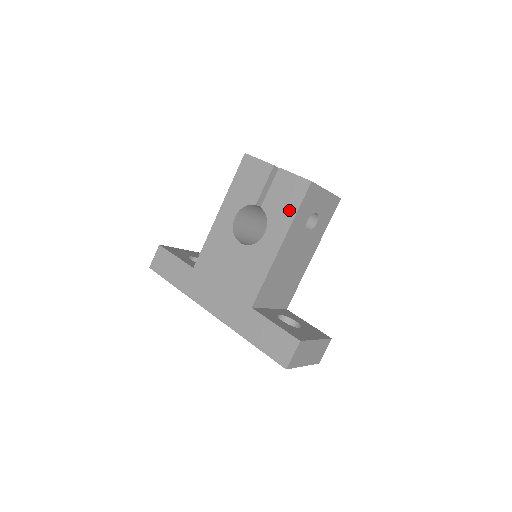
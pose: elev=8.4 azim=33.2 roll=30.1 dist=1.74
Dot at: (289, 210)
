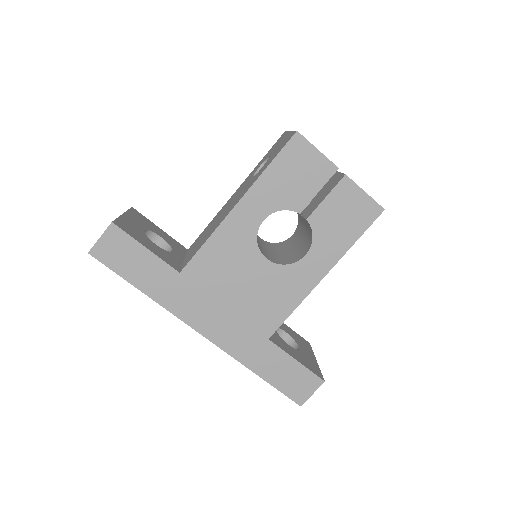
Dot at: (346, 236)
